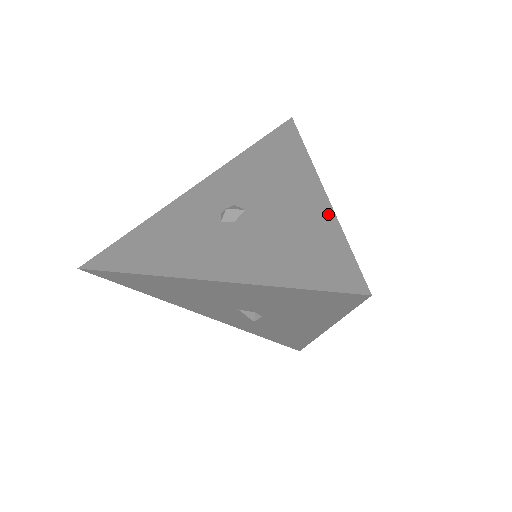
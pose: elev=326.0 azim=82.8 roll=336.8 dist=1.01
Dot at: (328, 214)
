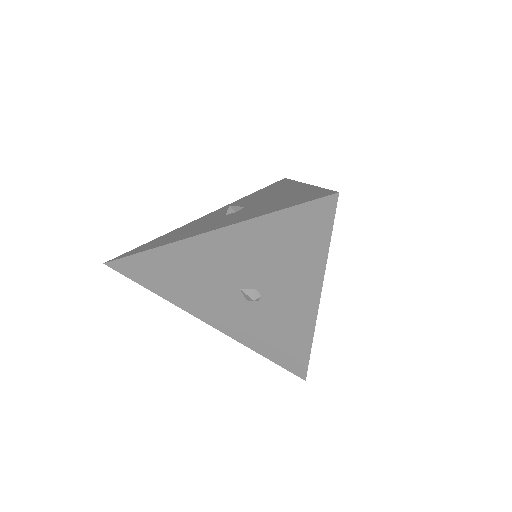
Dot at: (309, 187)
